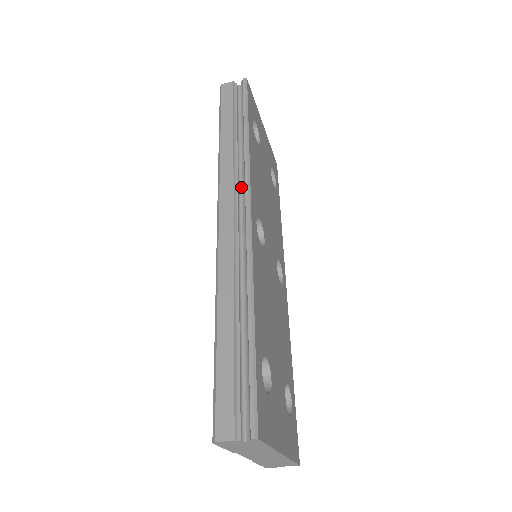
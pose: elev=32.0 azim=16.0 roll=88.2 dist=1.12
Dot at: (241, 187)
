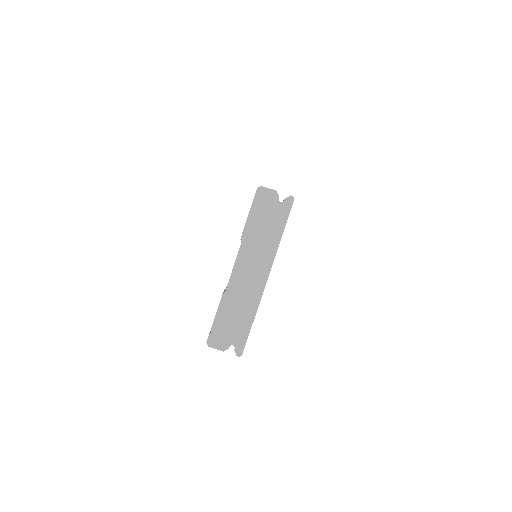
Dot at: occluded
